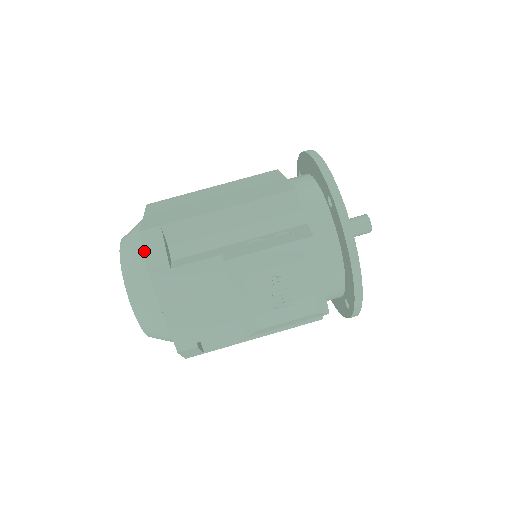
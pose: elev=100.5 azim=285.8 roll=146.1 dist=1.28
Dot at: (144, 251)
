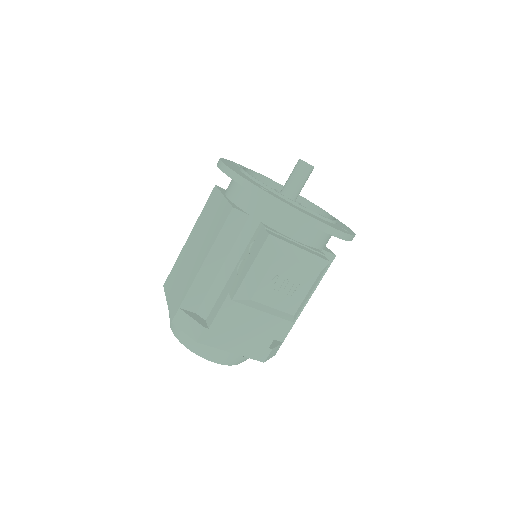
Dot at: (185, 332)
